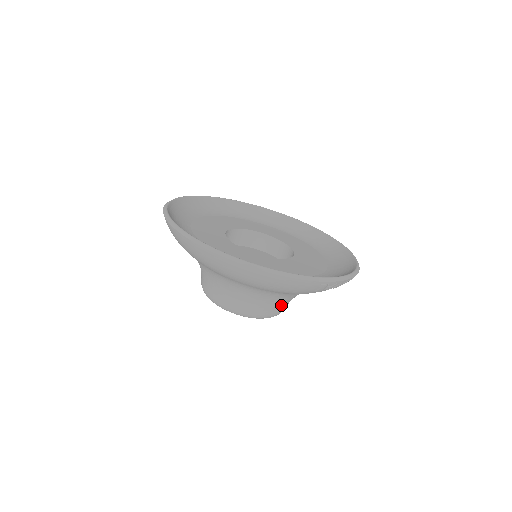
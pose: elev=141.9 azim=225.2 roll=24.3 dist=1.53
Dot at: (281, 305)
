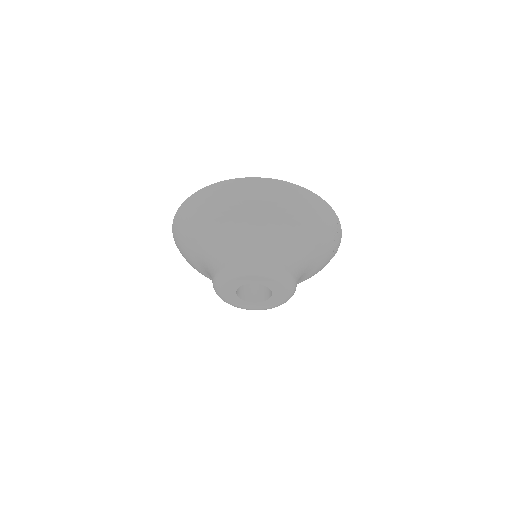
Dot at: (298, 274)
